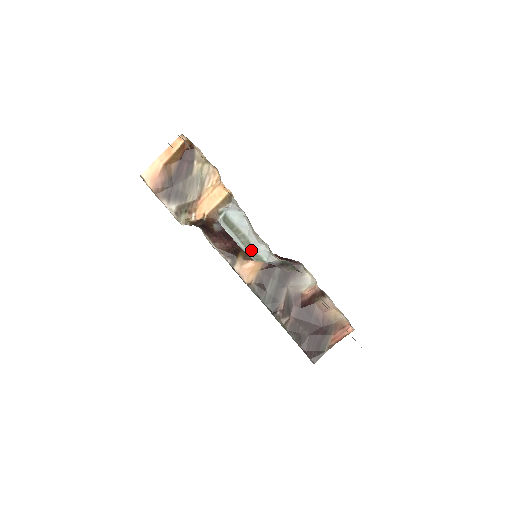
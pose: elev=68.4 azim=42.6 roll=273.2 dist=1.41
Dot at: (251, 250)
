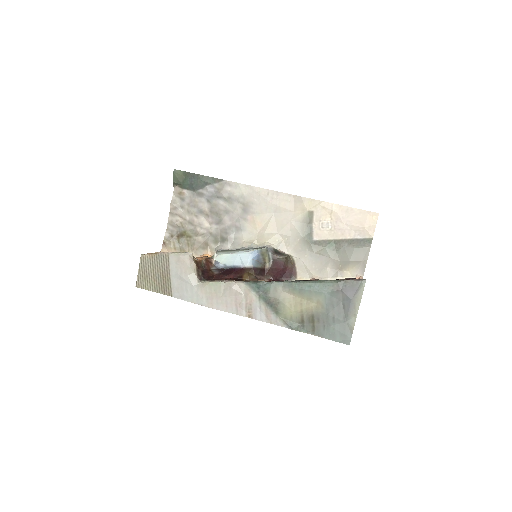
Dot at: (250, 249)
